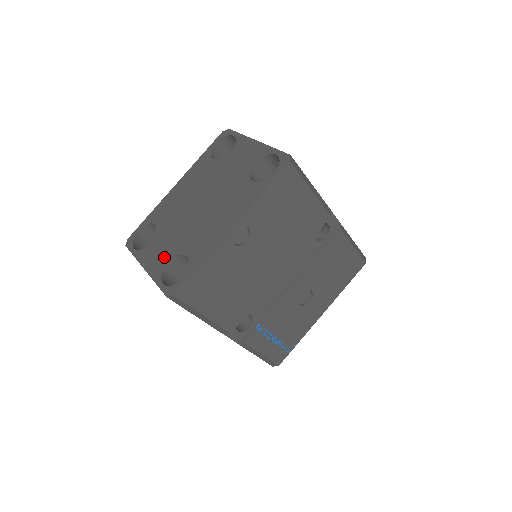
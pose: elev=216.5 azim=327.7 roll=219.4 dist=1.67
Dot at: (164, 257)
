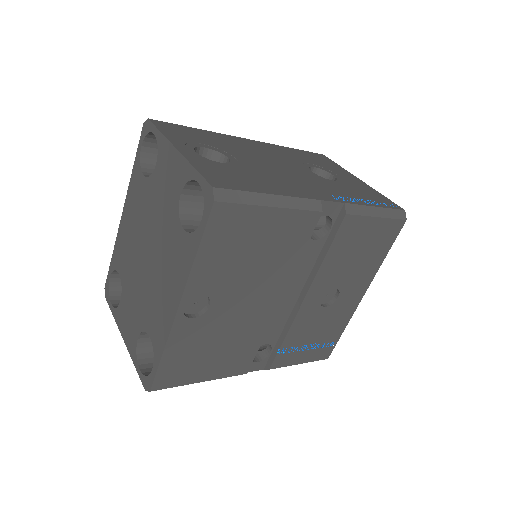
Dot at: (133, 329)
